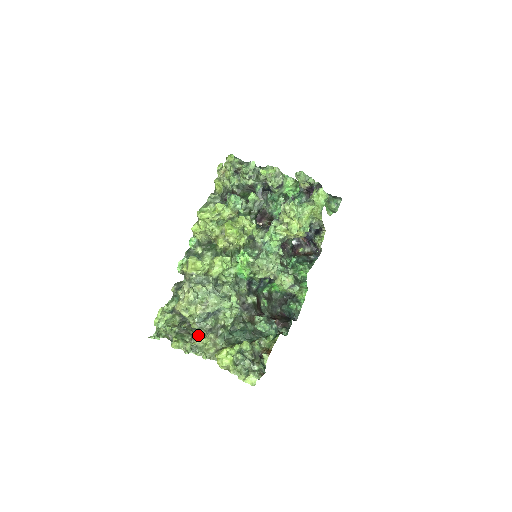
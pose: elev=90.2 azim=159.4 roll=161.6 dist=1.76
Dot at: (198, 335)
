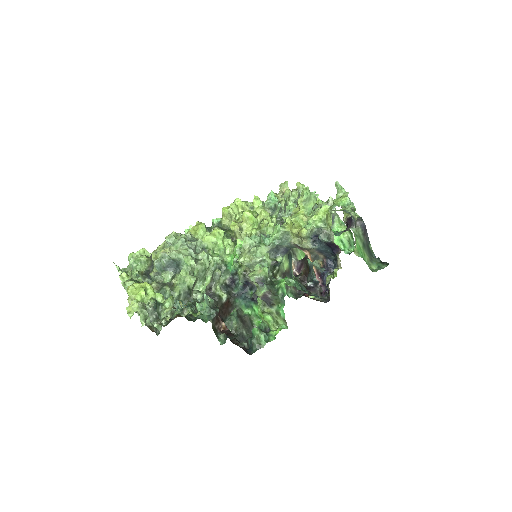
Dot at: occluded
